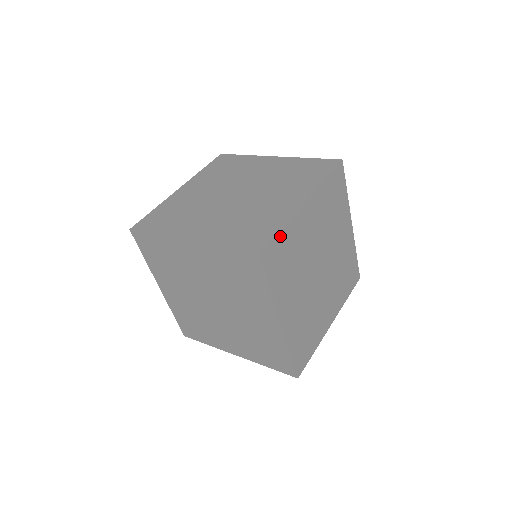
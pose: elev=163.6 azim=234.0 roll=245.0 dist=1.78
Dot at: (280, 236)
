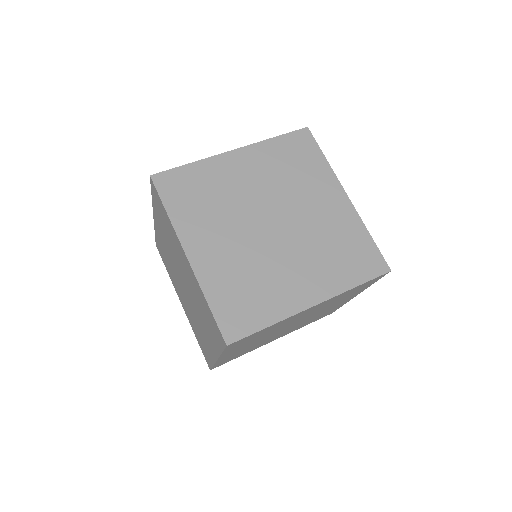
Dot at: occluded
